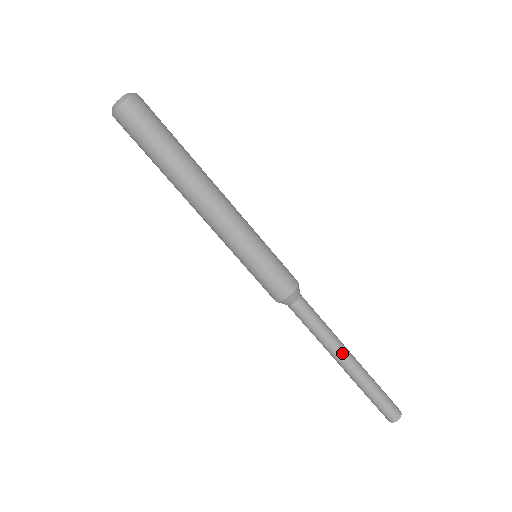
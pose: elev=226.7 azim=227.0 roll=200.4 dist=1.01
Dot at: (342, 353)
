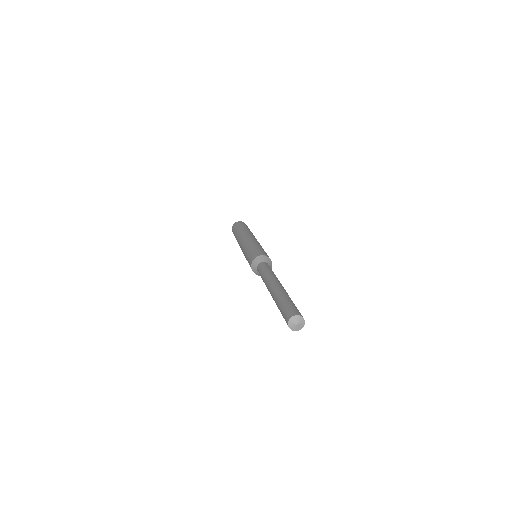
Dot at: (274, 281)
